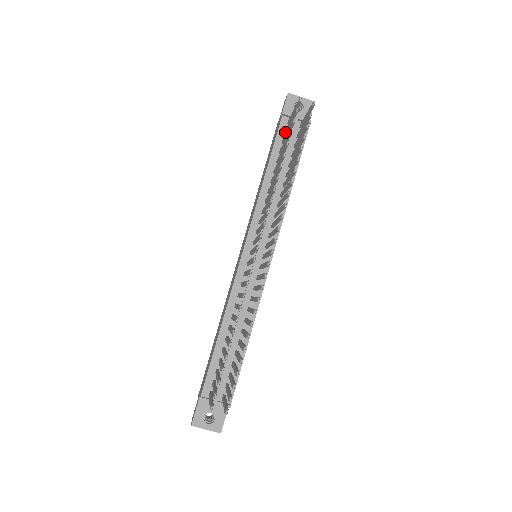
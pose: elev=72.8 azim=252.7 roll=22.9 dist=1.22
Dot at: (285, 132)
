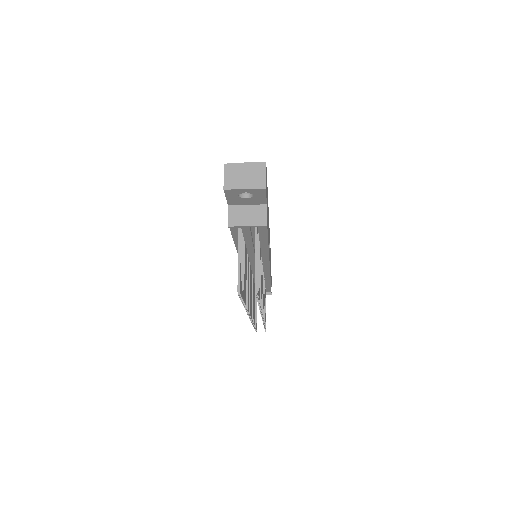
Dot at: occluded
